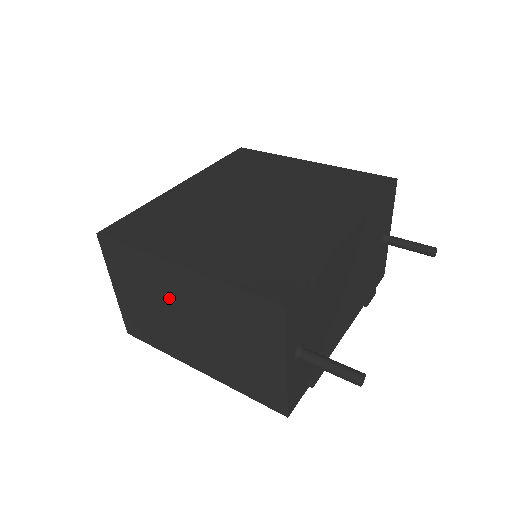
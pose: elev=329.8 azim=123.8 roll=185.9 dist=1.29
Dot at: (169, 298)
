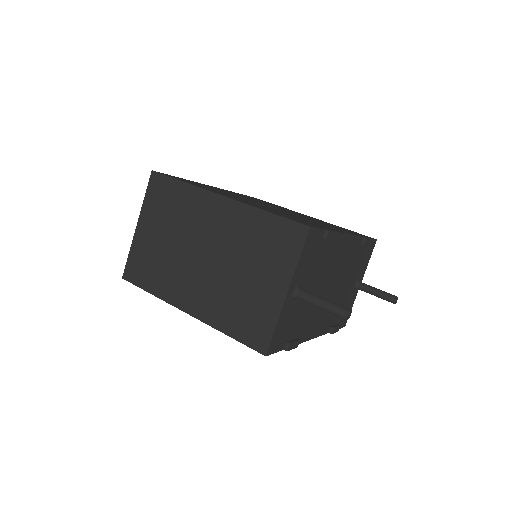
Dot at: (195, 230)
